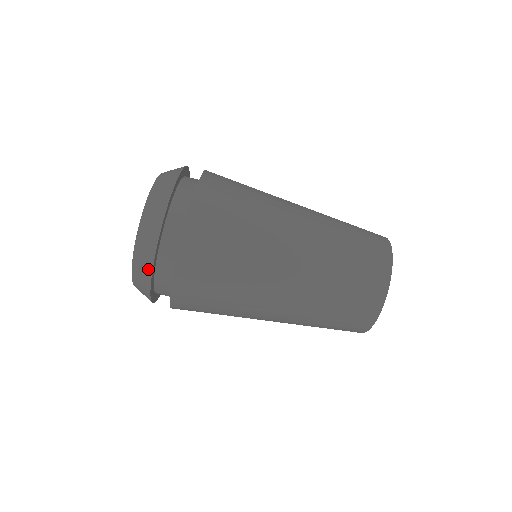
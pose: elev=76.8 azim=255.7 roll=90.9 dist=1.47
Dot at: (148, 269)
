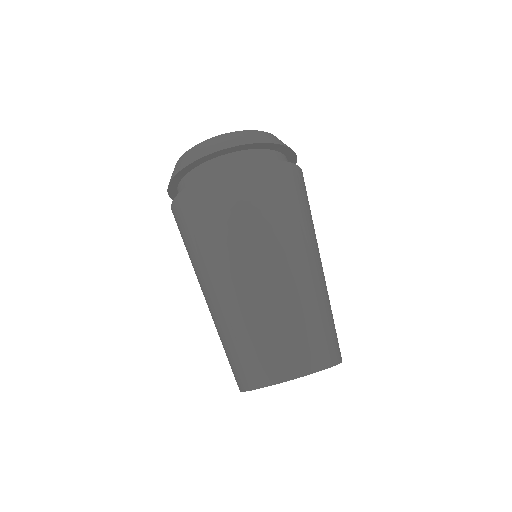
Dot at: (171, 178)
